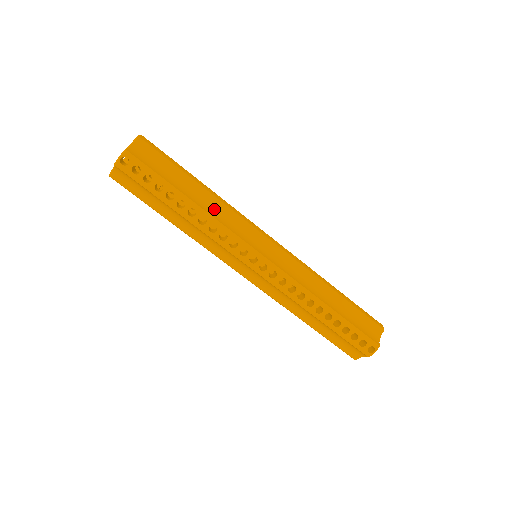
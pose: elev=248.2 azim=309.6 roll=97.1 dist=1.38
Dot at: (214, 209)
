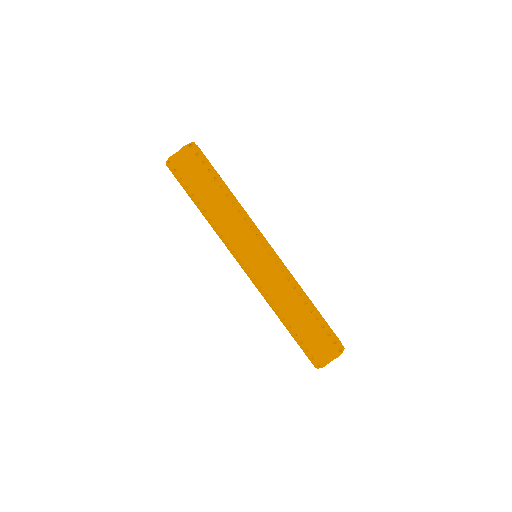
Dot at: (224, 215)
